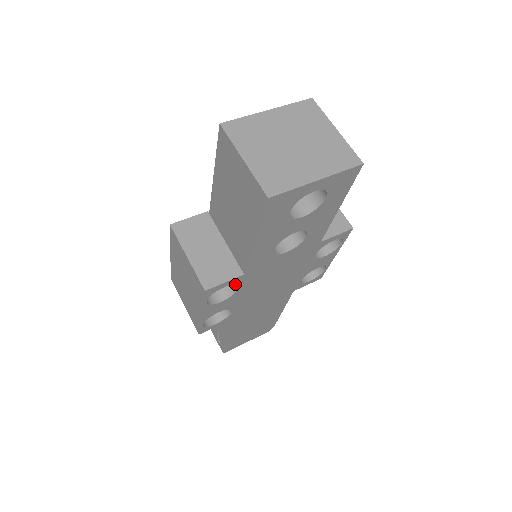
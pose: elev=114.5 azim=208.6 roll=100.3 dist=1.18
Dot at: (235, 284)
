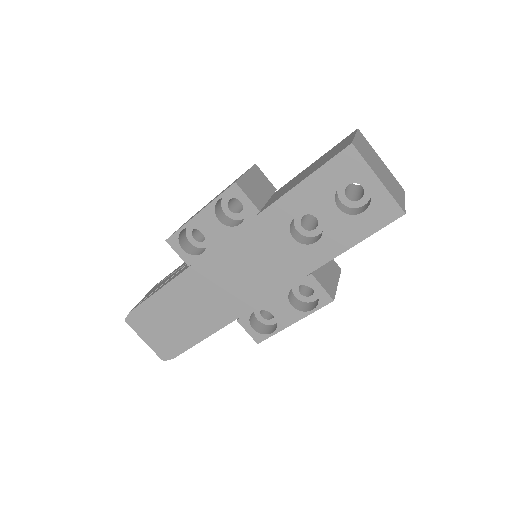
Dot at: (245, 214)
